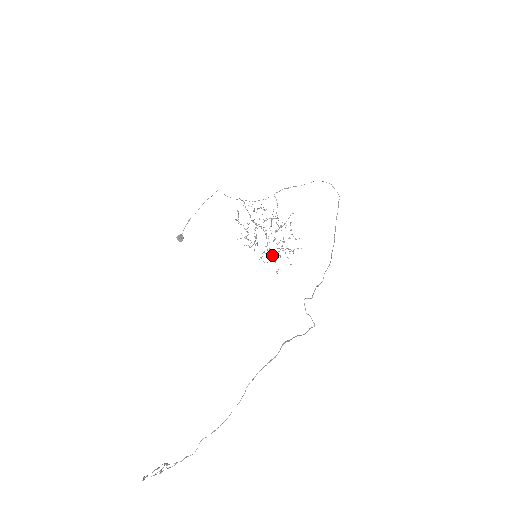
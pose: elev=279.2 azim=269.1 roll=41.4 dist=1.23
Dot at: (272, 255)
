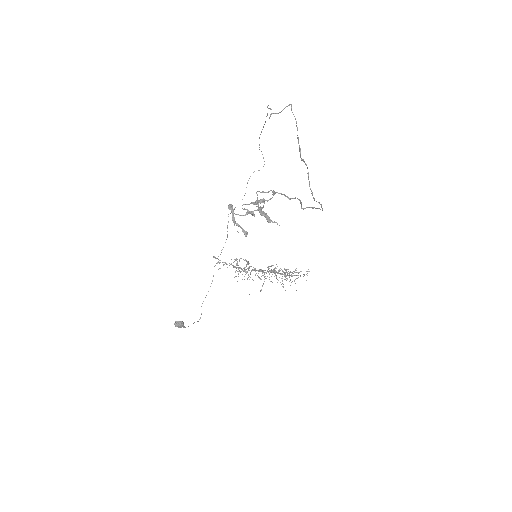
Dot at: occluded
